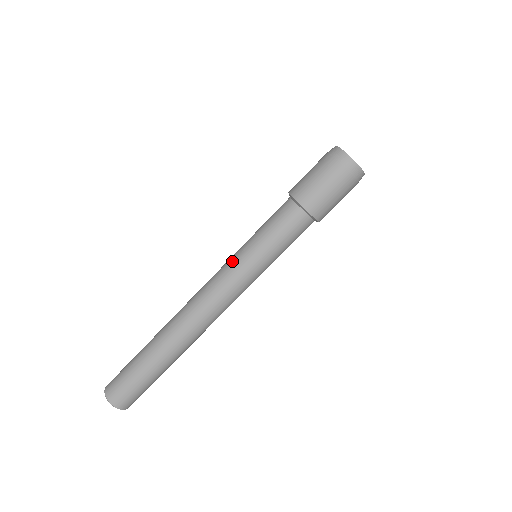
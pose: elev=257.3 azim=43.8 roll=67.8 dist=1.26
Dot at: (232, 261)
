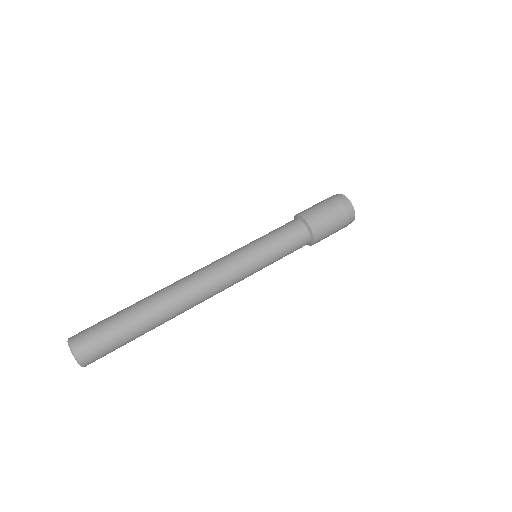
Dot at: occluded
